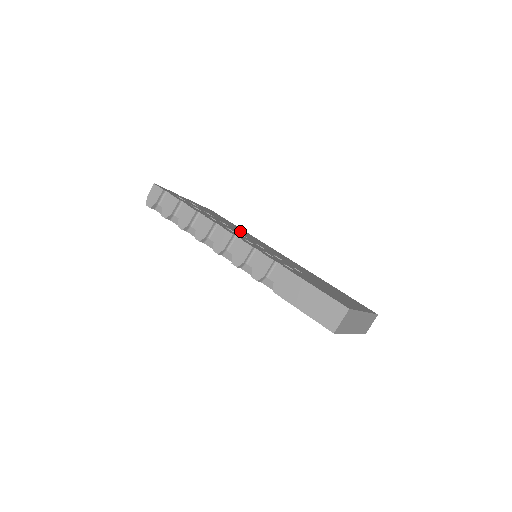
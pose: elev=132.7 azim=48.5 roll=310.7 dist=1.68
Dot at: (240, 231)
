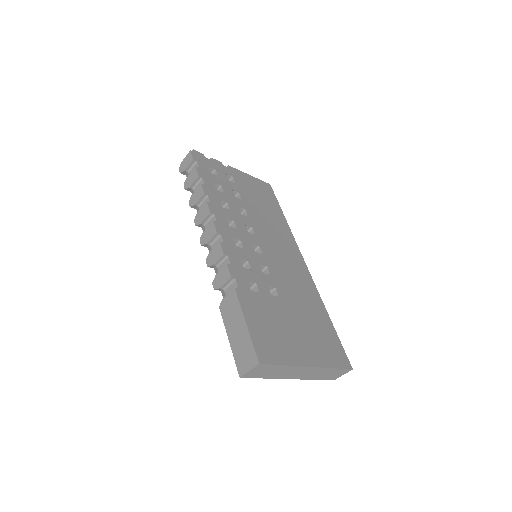
Dot at: (264, 221)
